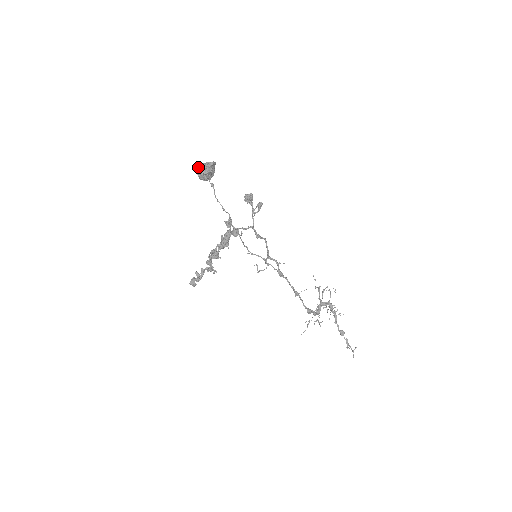
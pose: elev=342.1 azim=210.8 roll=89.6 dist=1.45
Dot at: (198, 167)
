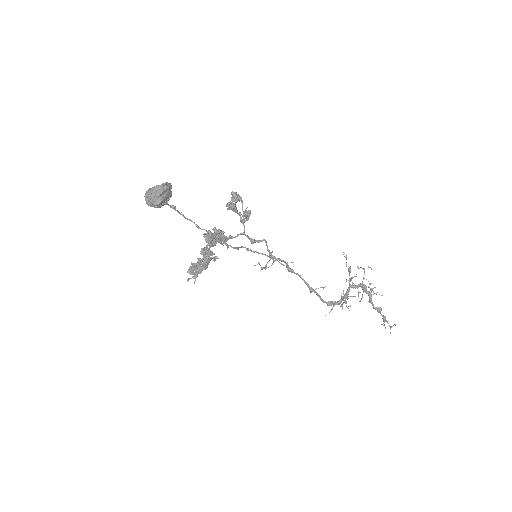
Dot at: (145, 194)
